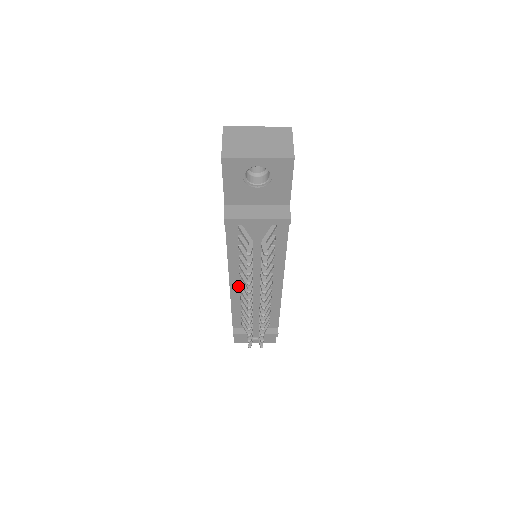
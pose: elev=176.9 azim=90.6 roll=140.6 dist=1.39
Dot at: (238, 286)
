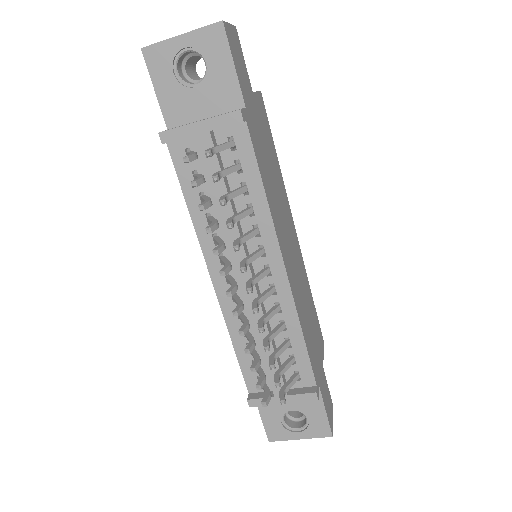
Dot at: (225, 286)
